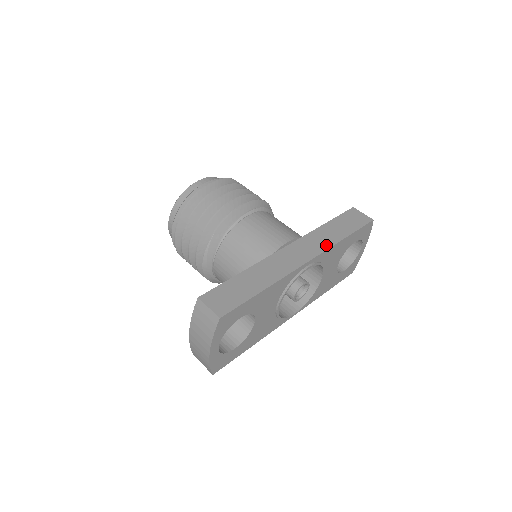
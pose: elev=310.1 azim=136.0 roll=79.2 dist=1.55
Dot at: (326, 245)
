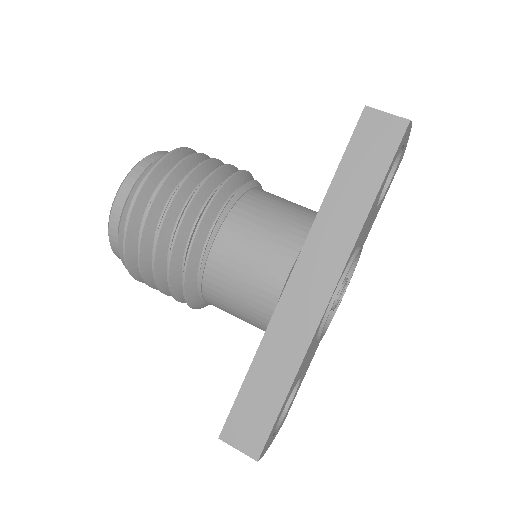
Dot at: (347, 241)
